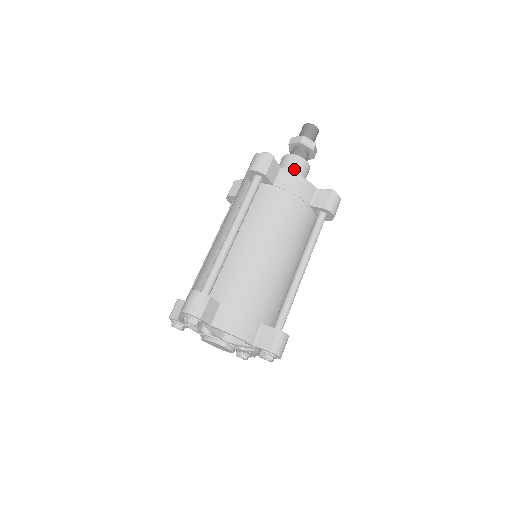
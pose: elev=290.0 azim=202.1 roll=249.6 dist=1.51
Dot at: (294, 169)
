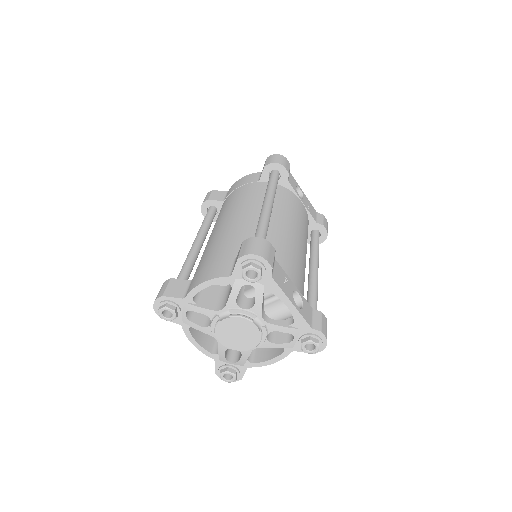
Dot at: occluded
